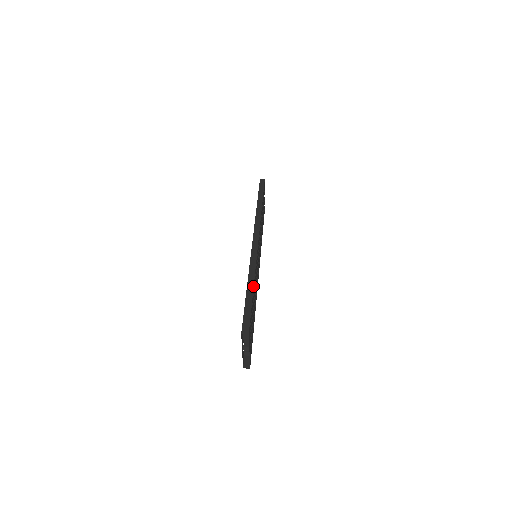
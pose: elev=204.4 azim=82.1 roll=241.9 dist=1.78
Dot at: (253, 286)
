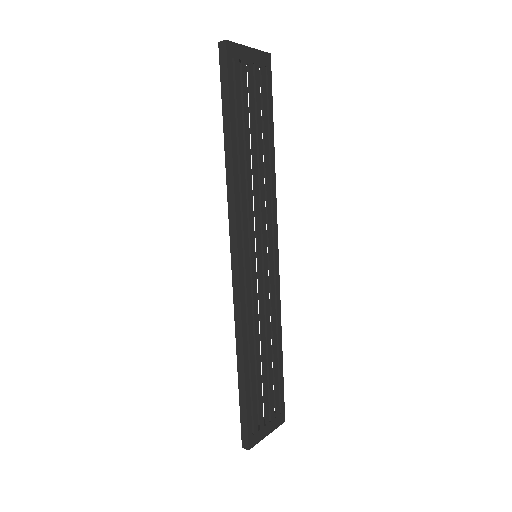
Dot at: (243, 371)
